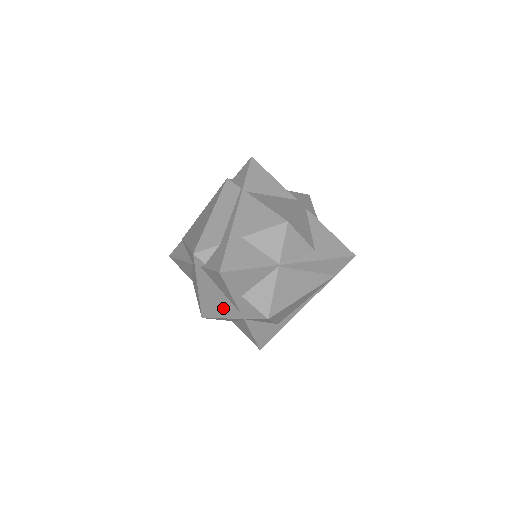
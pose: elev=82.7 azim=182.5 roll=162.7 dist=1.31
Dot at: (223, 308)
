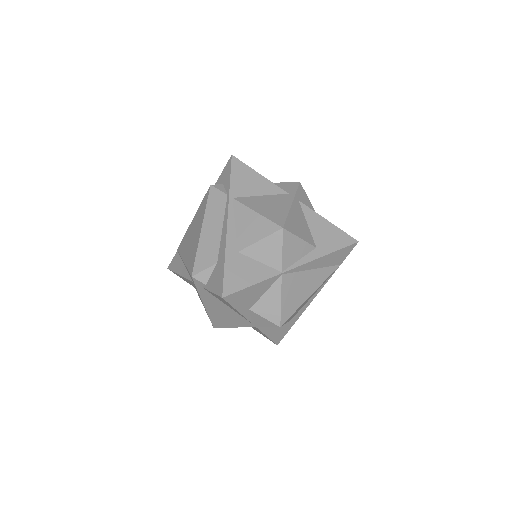
Dot at: (233, 319)
